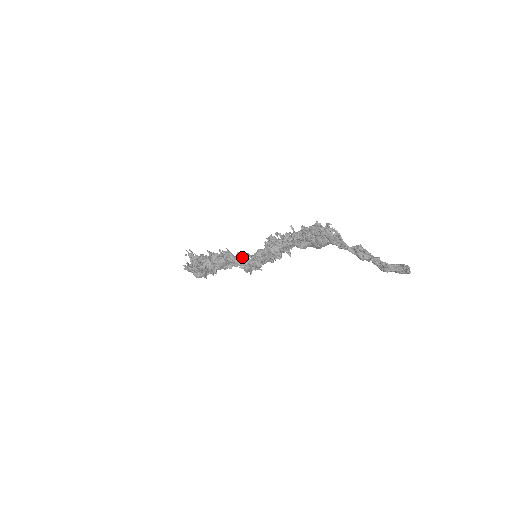
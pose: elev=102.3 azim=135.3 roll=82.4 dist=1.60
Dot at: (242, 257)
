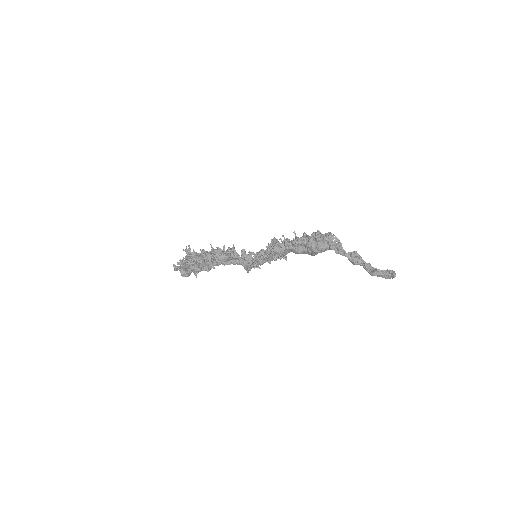
Dot at: (246, 254)
